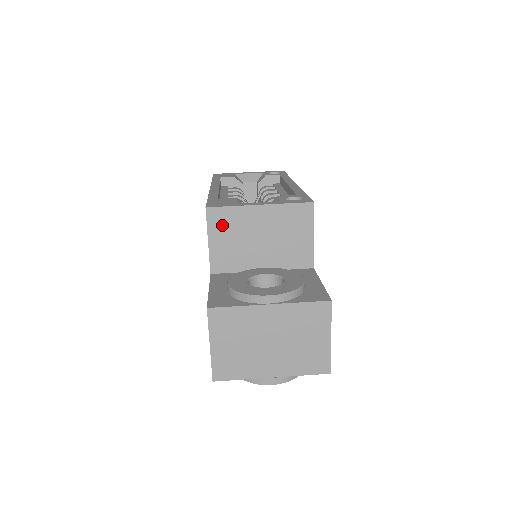
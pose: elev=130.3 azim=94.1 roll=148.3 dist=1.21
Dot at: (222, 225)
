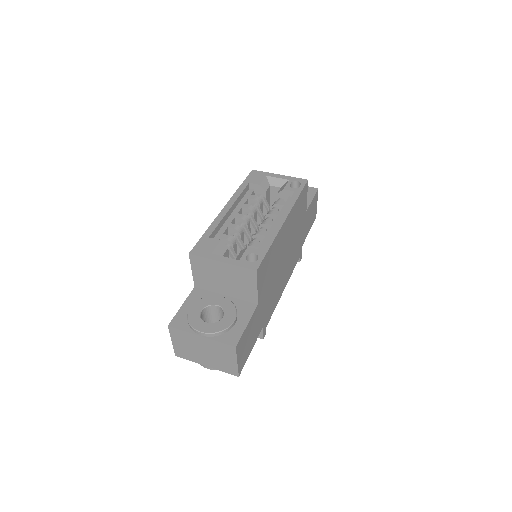
Dot at: (199, 265)
